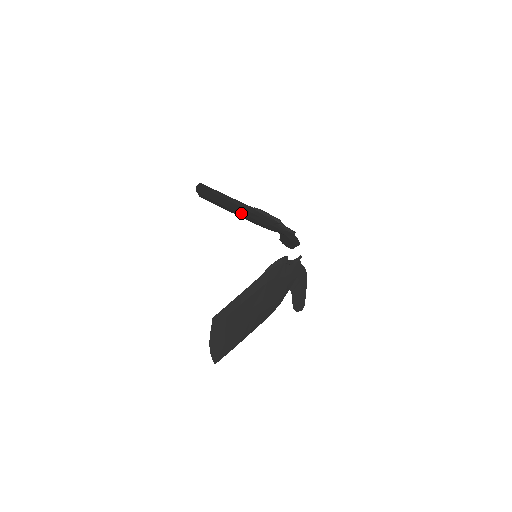
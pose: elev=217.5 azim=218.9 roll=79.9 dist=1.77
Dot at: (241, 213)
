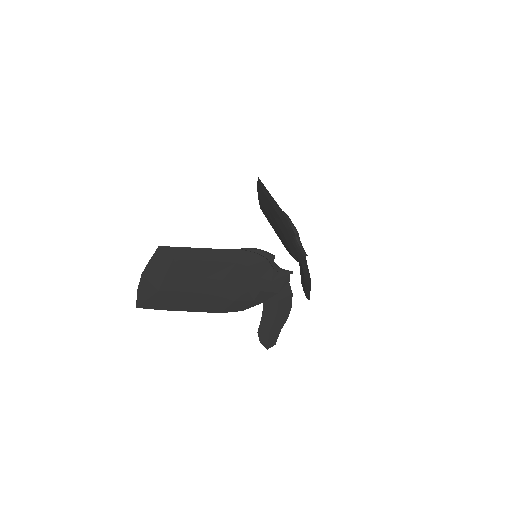
Dot at: (277, 225)
